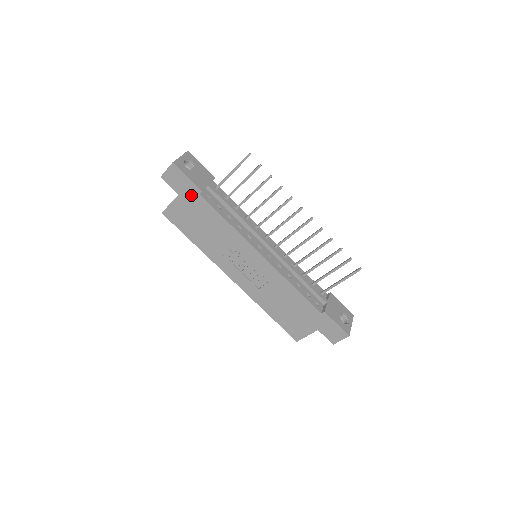
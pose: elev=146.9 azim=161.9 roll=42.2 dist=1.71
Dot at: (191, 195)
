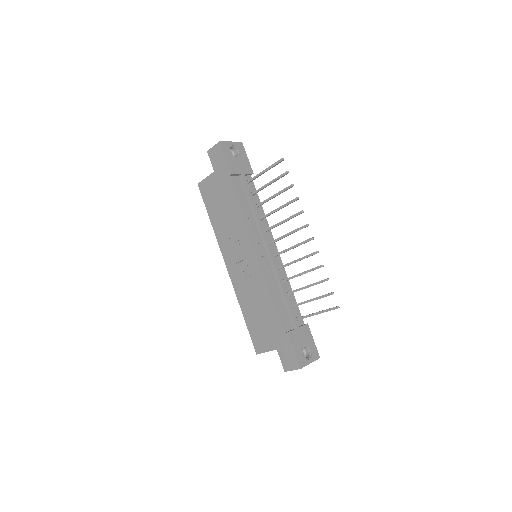
Dot at: (223, 175)
